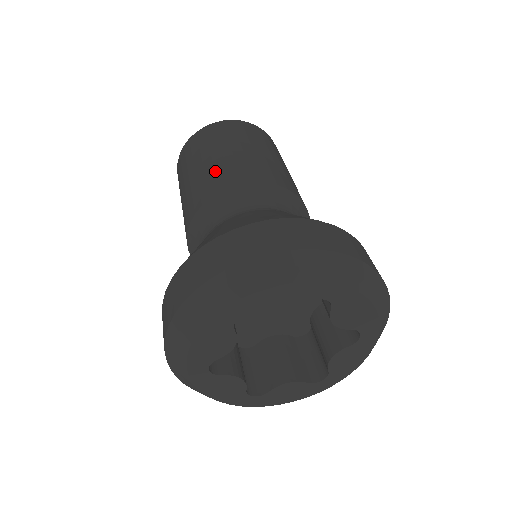
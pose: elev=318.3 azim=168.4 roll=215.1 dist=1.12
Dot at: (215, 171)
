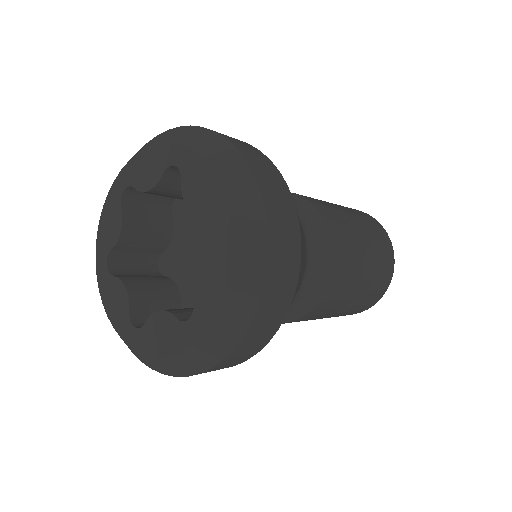
Dot at: (325, 202)
